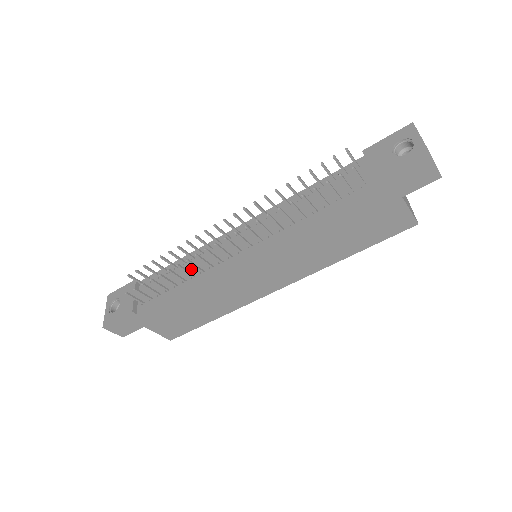
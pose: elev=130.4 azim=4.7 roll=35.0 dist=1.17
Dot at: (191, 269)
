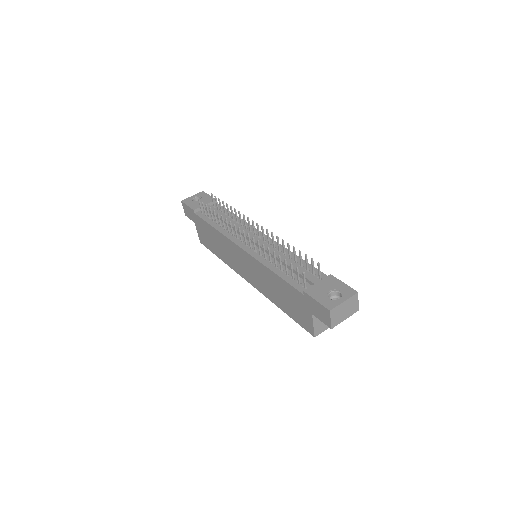
Dot at: (229, 225)
